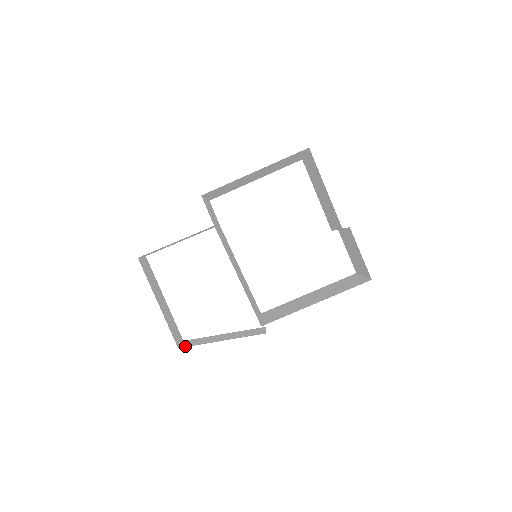
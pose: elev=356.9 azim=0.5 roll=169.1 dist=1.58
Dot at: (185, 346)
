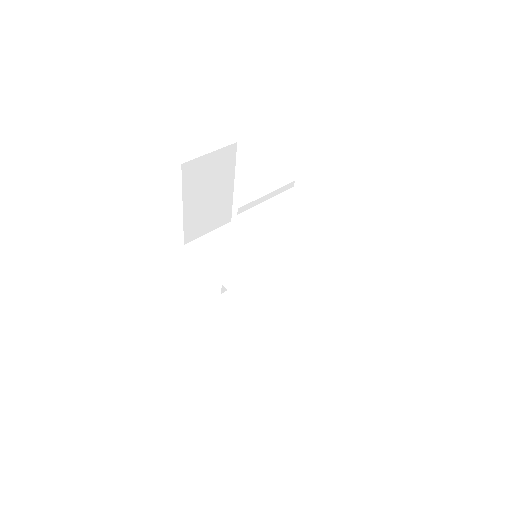
Dot at: occluded
